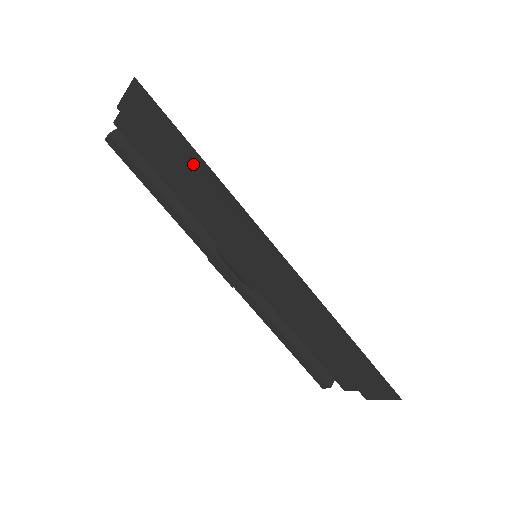
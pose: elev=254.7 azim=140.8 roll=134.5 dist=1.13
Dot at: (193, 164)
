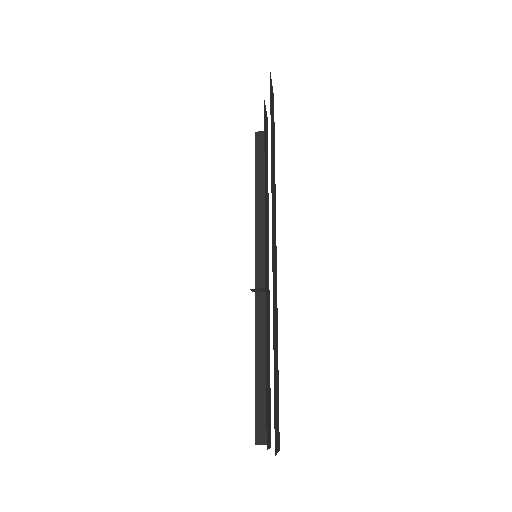
Dot at: occluded
